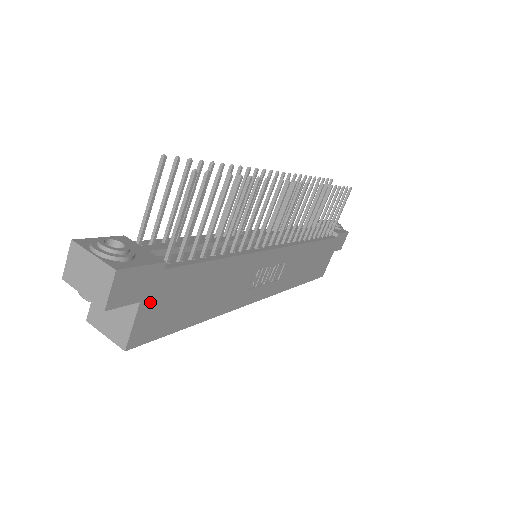
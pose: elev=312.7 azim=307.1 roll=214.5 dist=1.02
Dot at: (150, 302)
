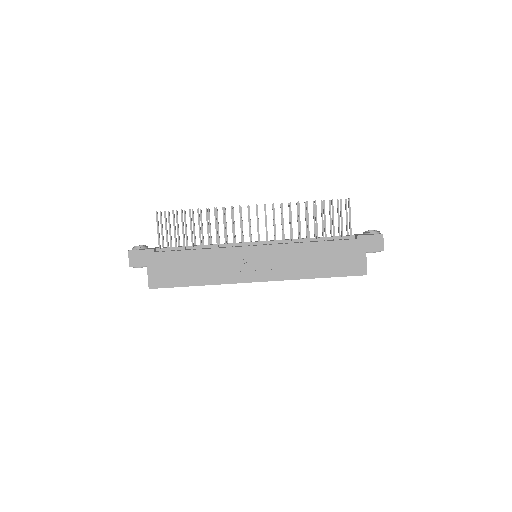
Dot at: (153, 267)
